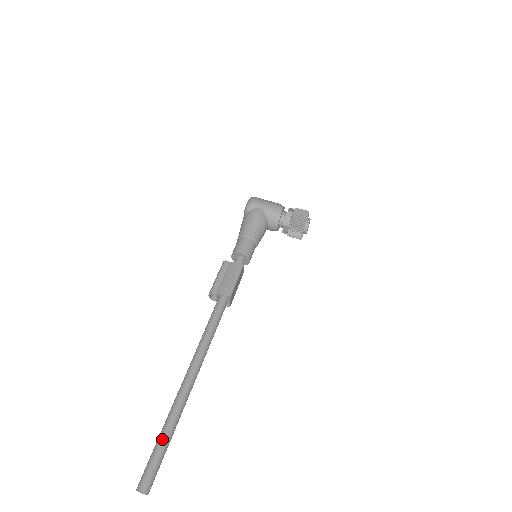
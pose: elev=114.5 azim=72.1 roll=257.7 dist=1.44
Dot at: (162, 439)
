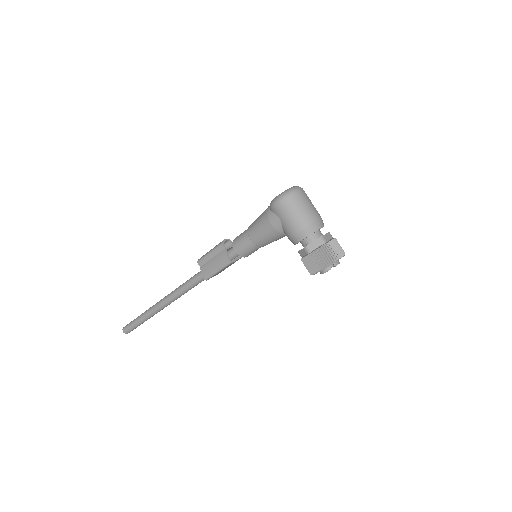
Dot at: (138, 321)
